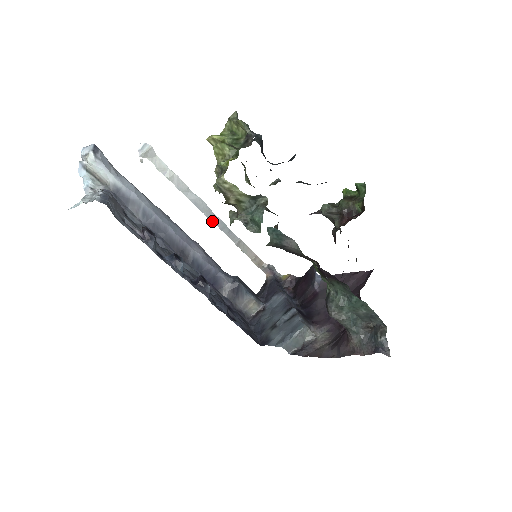
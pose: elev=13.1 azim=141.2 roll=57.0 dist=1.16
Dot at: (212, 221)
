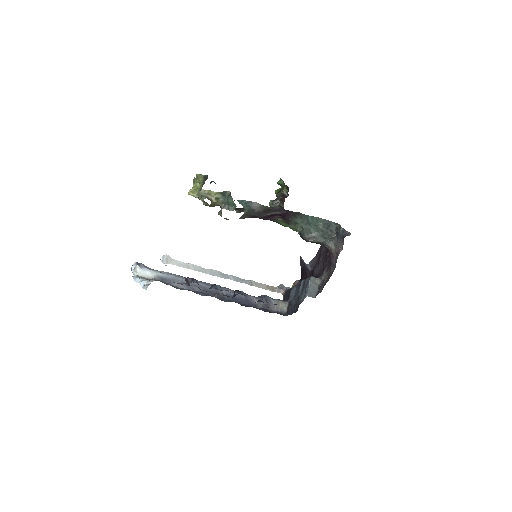
Dot at: occluded
